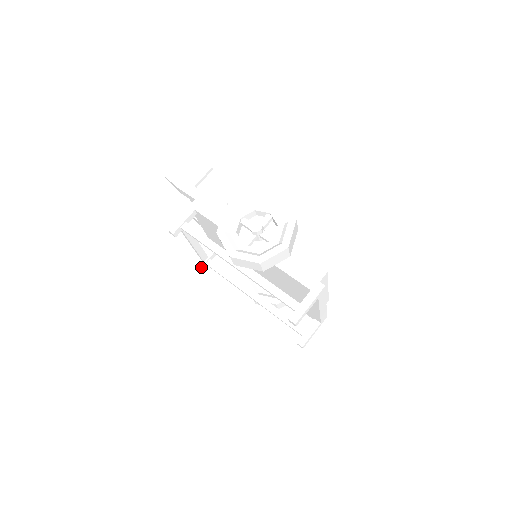
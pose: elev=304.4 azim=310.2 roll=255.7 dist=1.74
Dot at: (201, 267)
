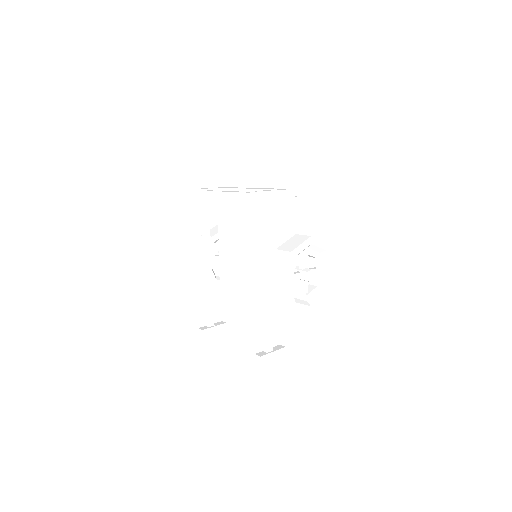
Dot at: (198, 196)
